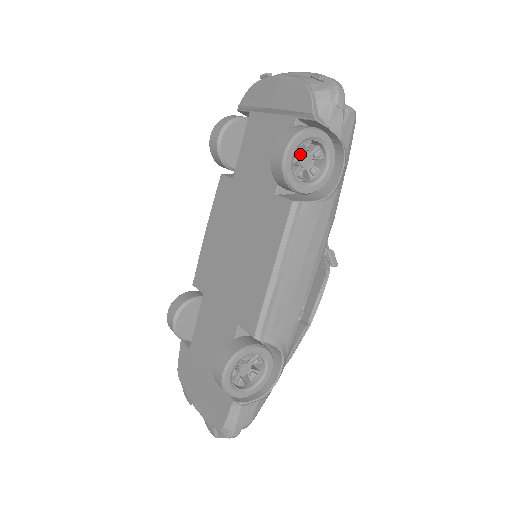
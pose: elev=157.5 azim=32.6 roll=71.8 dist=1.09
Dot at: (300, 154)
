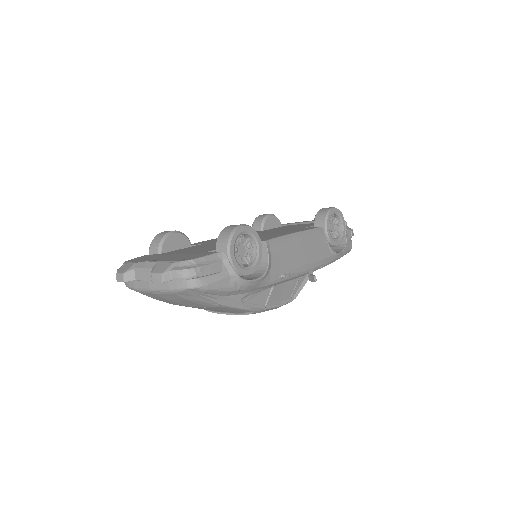
Dot at: (332, 222)
